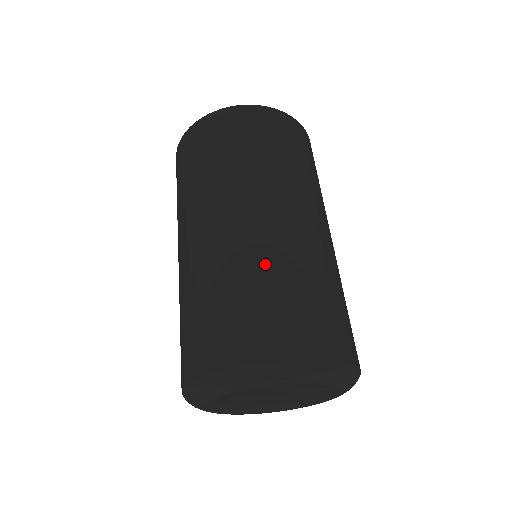
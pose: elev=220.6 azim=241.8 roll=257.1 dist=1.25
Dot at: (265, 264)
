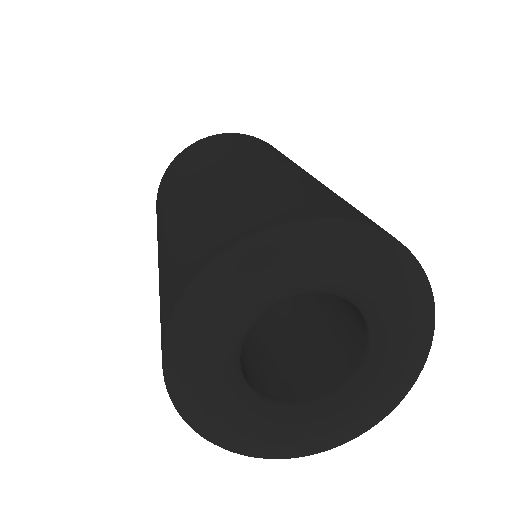
Dot at: occluded
